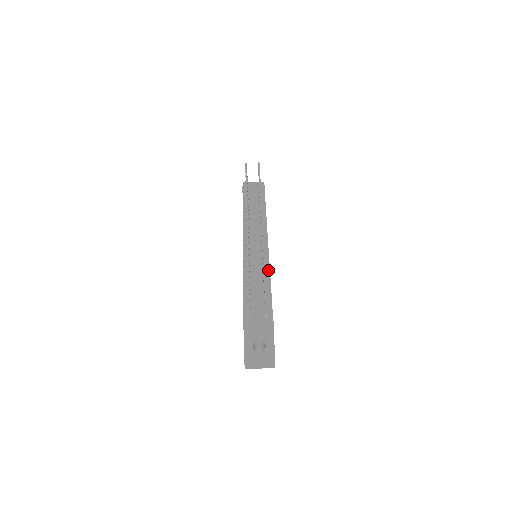
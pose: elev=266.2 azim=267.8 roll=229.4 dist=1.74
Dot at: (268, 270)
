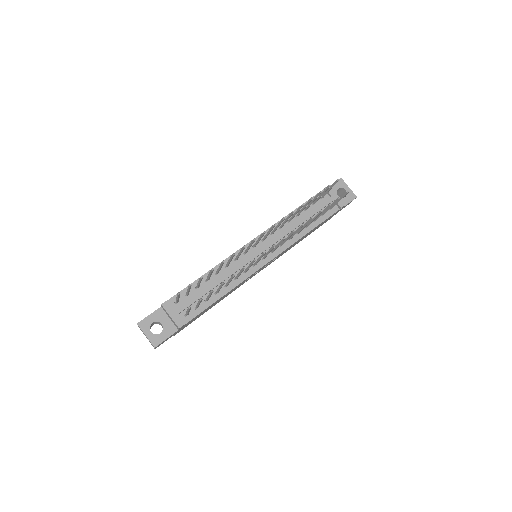
Dot at: (238, 283)
